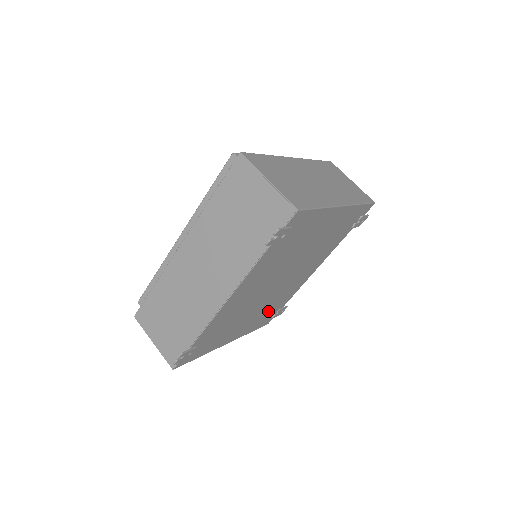
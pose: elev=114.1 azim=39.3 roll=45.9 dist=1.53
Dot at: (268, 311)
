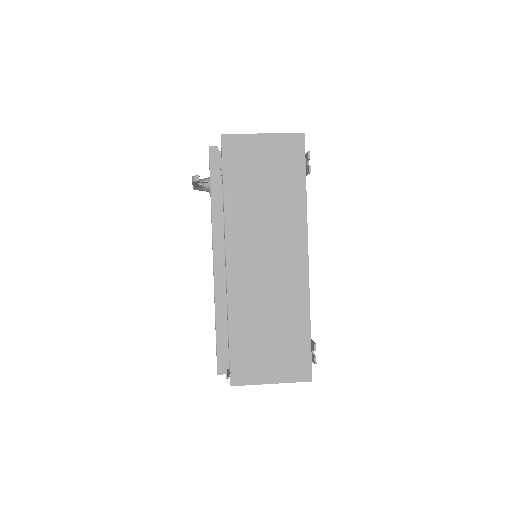
Dot at: occluded
